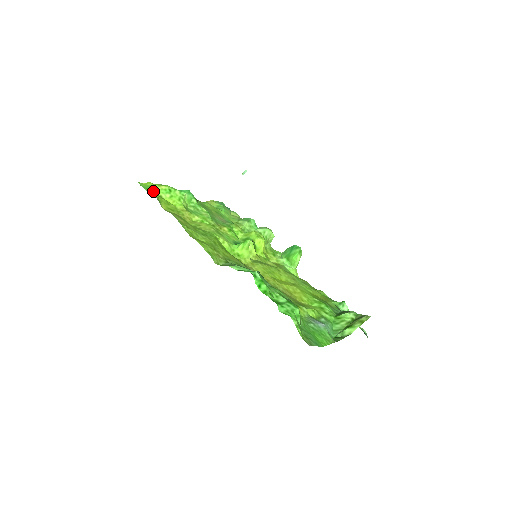
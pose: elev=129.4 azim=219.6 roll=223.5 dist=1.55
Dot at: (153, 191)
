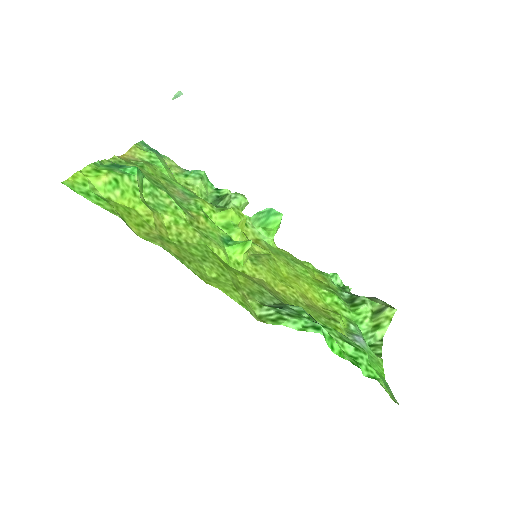
Dot at: (98, 196)
